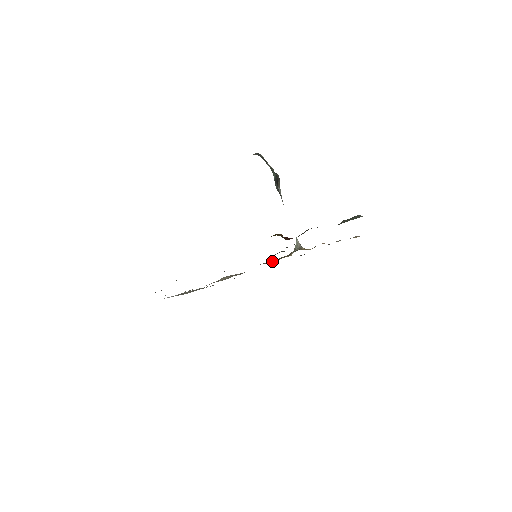
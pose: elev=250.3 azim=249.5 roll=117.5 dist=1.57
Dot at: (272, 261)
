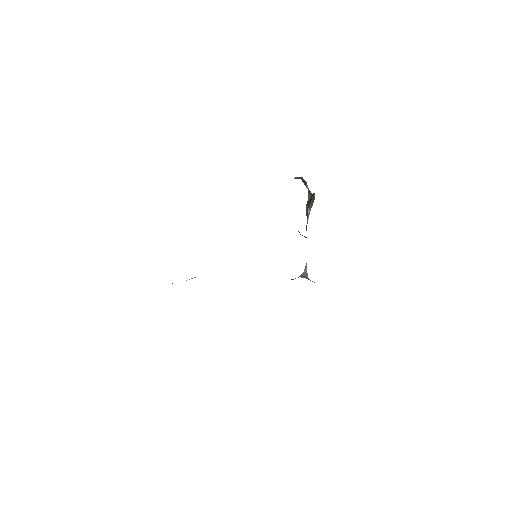
Dot at: occluded
